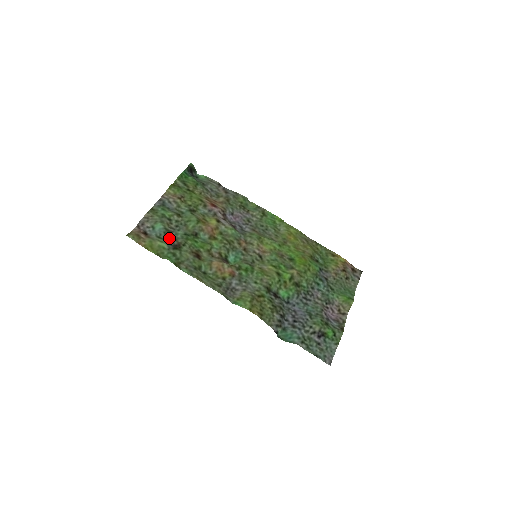
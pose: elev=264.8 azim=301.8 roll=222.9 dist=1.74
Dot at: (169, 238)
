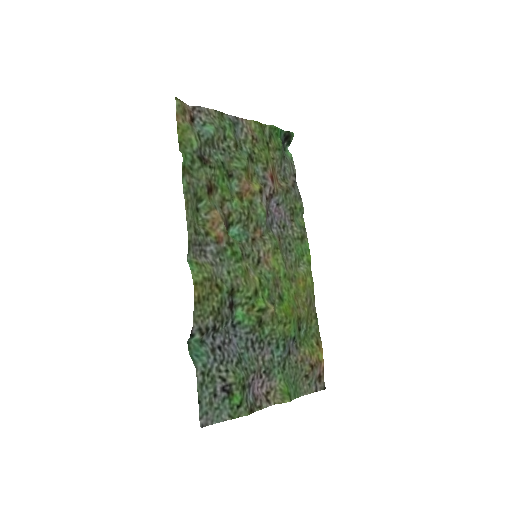
Dot at: (206, 147)
